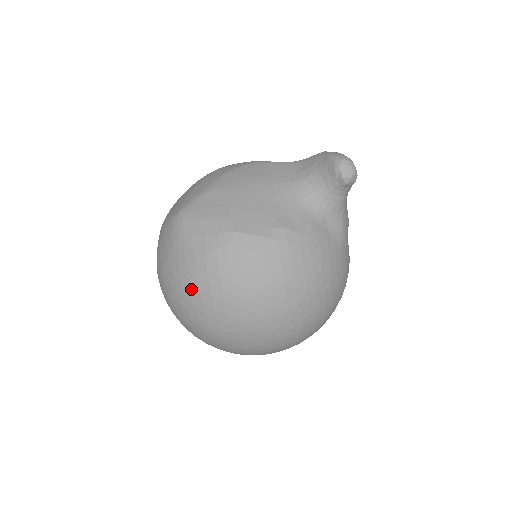
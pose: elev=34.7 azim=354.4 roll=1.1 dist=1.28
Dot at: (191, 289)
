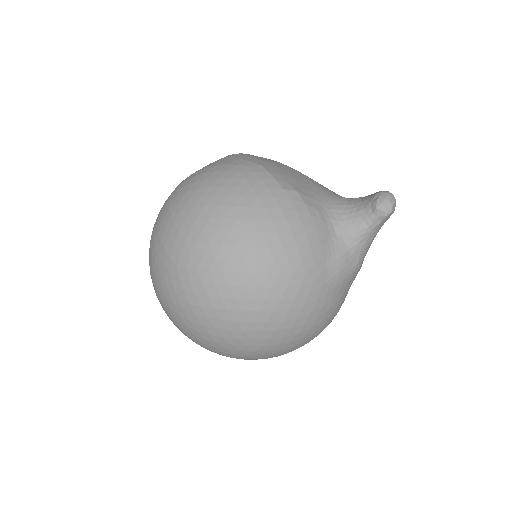
Dot at: (190, 182)
